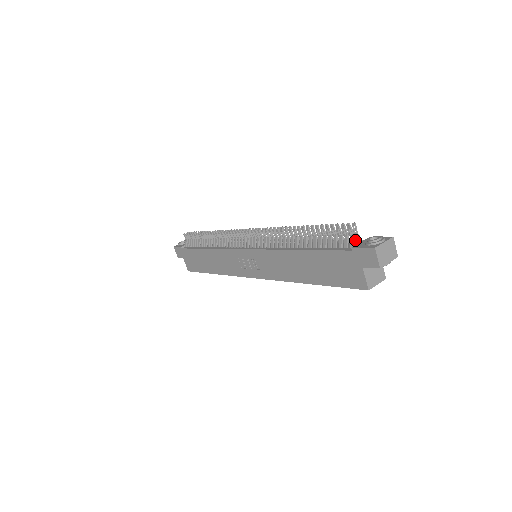
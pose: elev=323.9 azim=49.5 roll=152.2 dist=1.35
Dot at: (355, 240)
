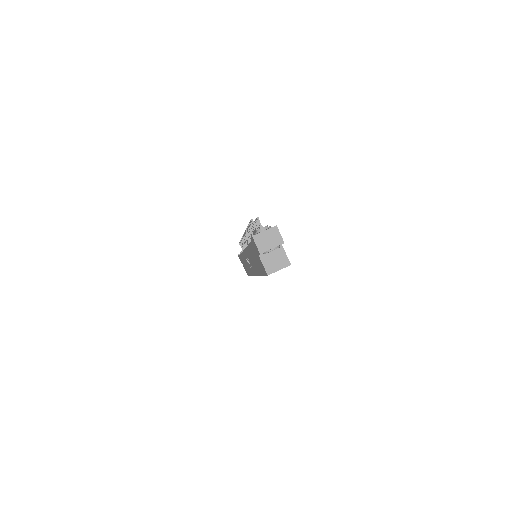
Dot at: occluded
